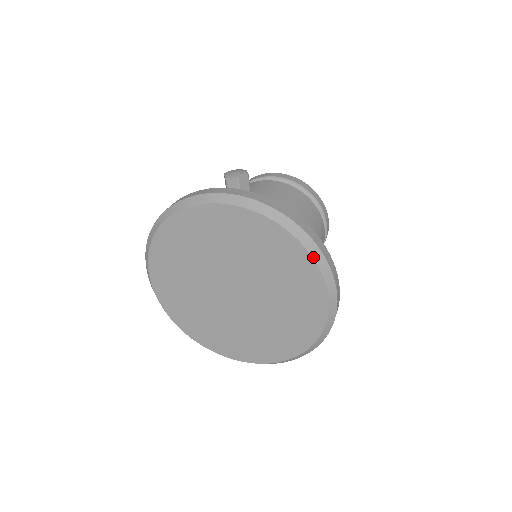
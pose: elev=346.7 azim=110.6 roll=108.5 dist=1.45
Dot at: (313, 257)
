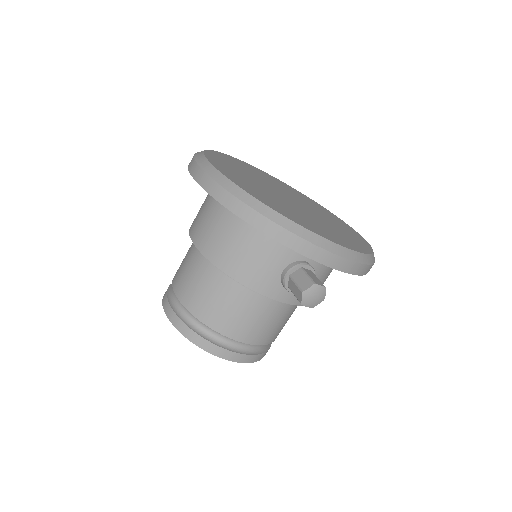
Dot at: (326, 209)
